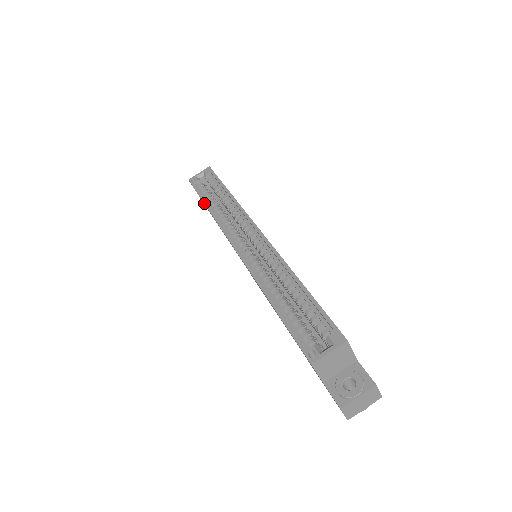
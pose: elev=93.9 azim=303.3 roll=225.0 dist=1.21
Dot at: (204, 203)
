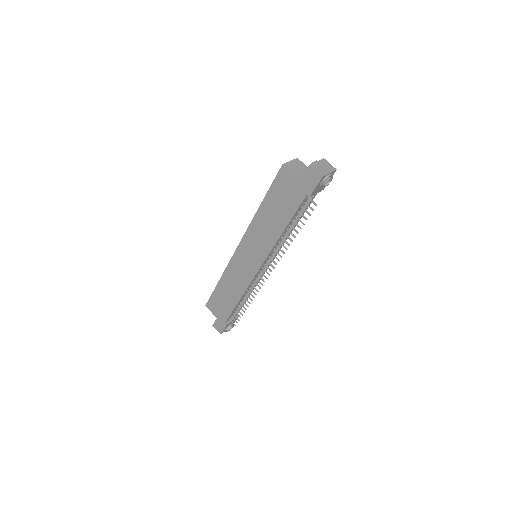
Dot at: (217, 284)
